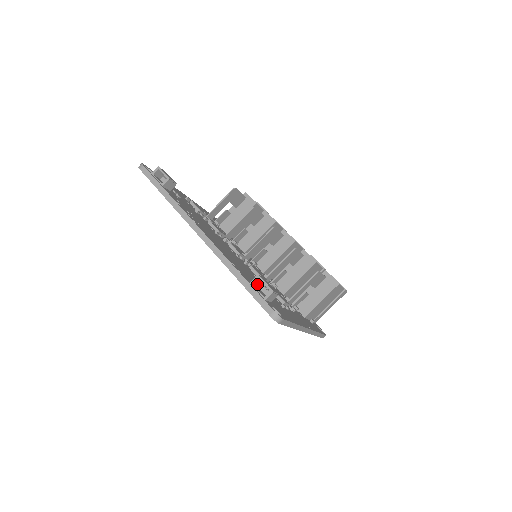
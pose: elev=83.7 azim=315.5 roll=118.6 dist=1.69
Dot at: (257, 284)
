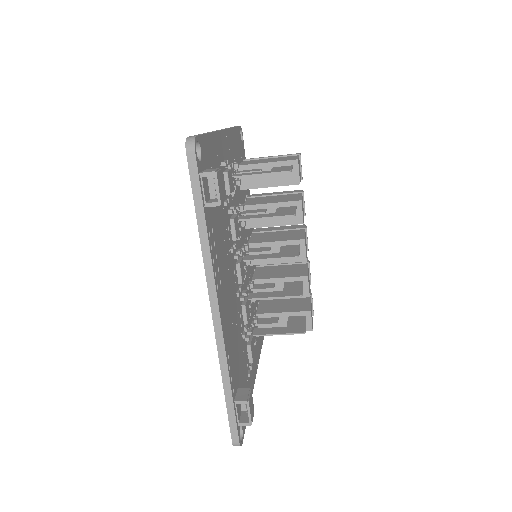
Dot at: (240, 396)
